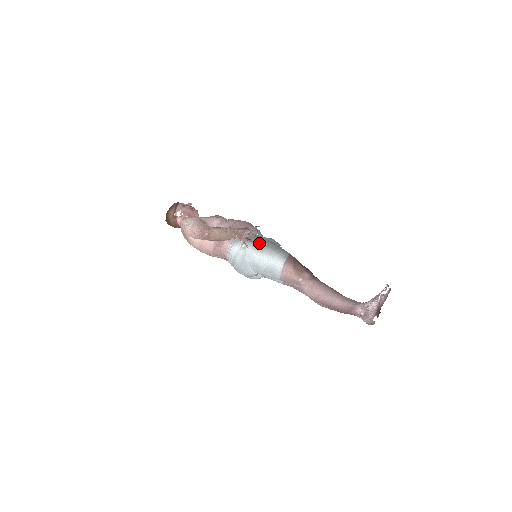
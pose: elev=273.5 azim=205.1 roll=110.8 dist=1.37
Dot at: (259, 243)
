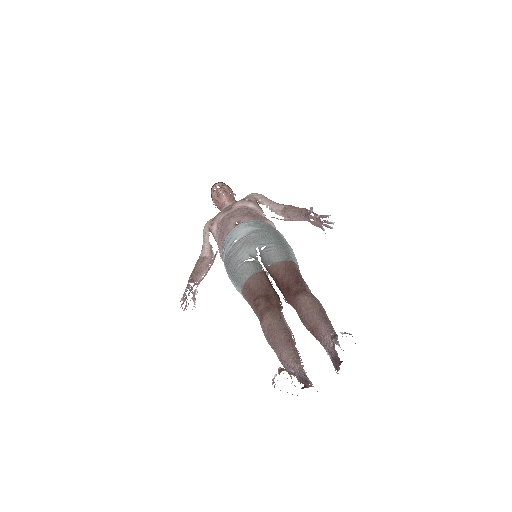
Dot at: (227, 268)
